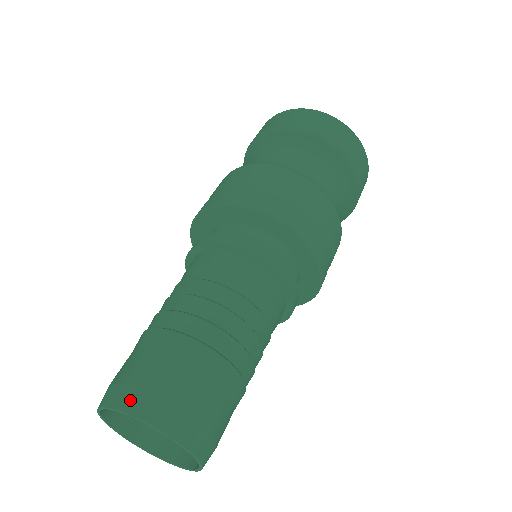
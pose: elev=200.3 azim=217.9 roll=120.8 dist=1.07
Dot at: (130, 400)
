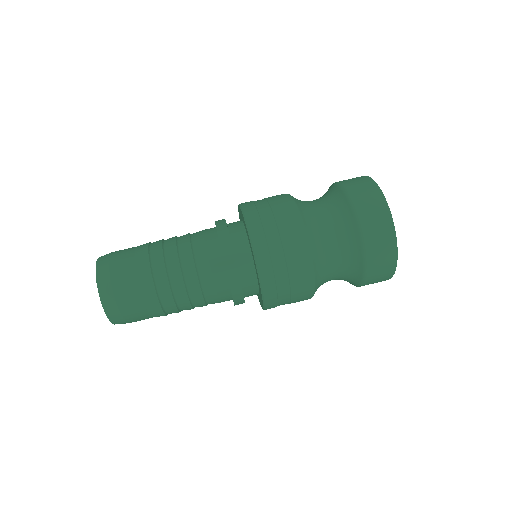
Dot at: occluded
